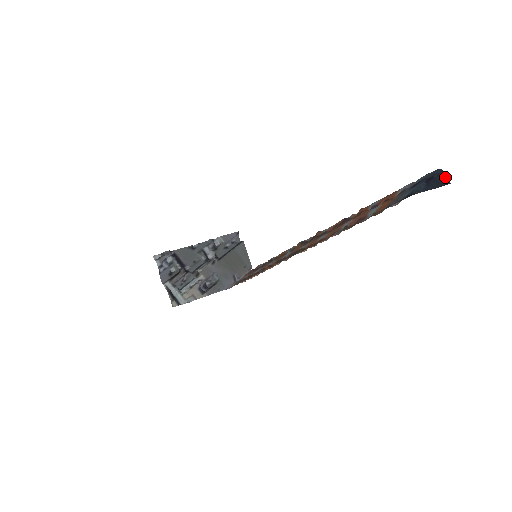
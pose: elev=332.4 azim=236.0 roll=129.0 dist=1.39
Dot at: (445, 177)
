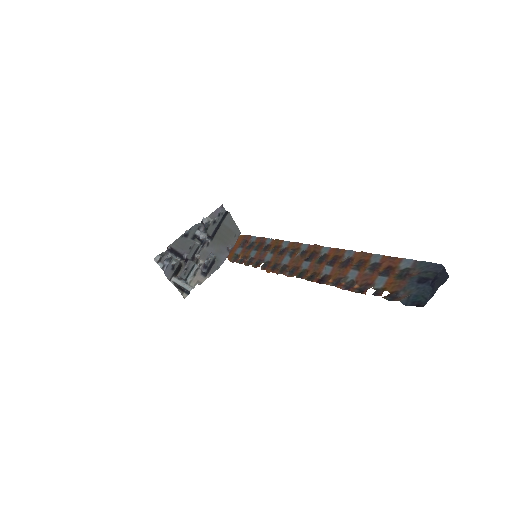
Dot at: (446, 272)
